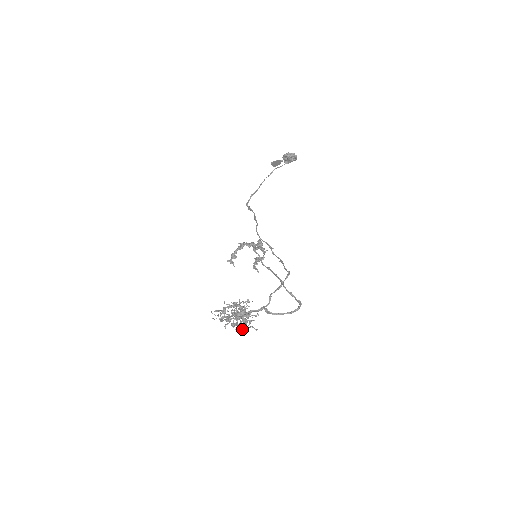
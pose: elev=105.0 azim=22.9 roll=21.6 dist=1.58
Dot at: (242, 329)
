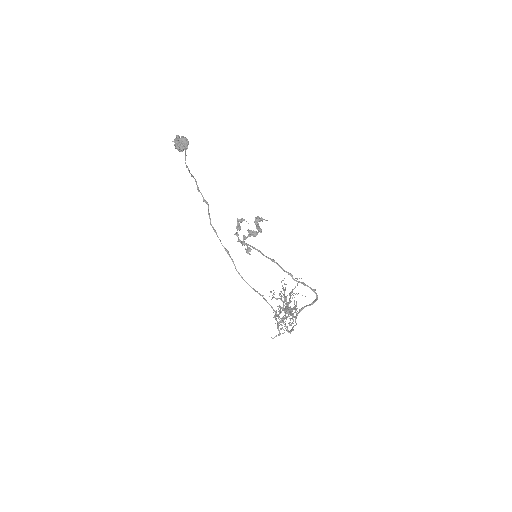
Dot at: occluded
